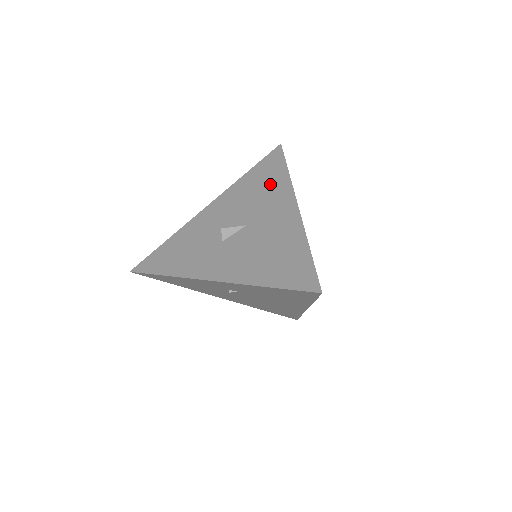
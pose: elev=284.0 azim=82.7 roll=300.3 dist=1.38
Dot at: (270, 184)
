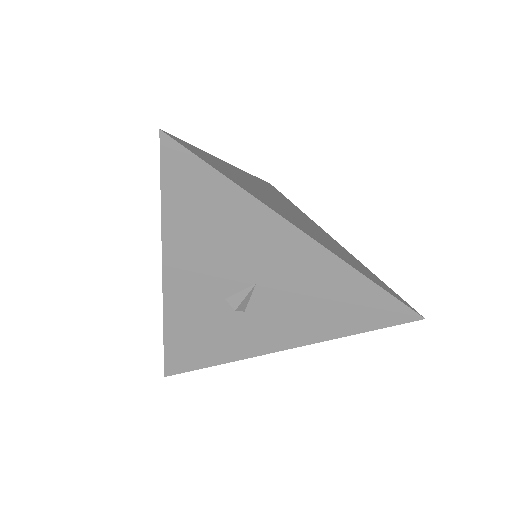
Dot at: (227, 216)
